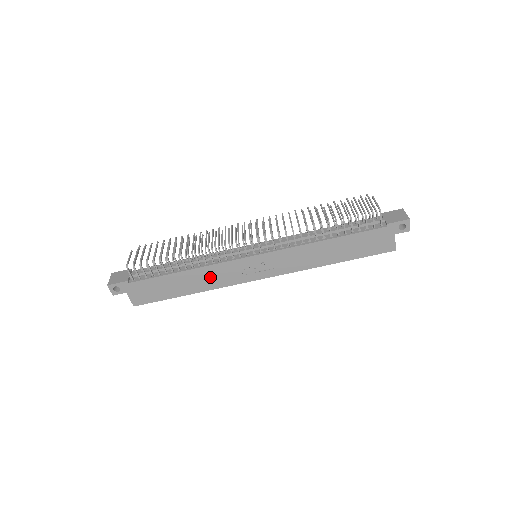
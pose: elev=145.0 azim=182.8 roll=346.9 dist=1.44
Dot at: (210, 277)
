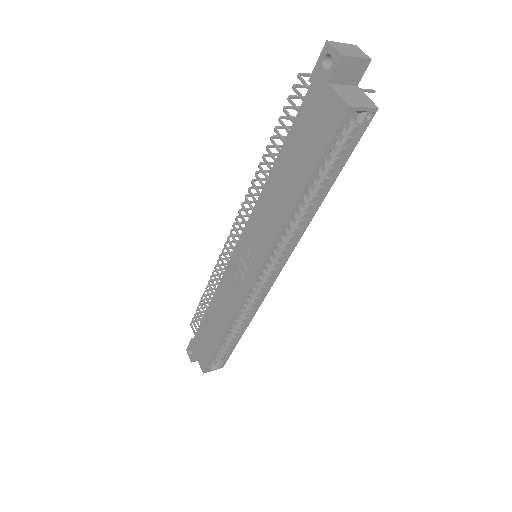
Dot at: (224, 303)
